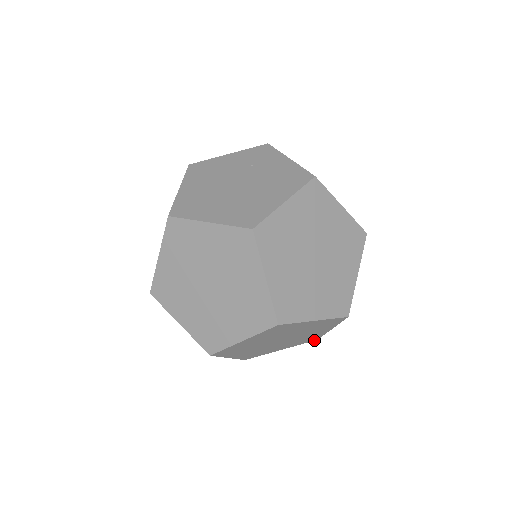
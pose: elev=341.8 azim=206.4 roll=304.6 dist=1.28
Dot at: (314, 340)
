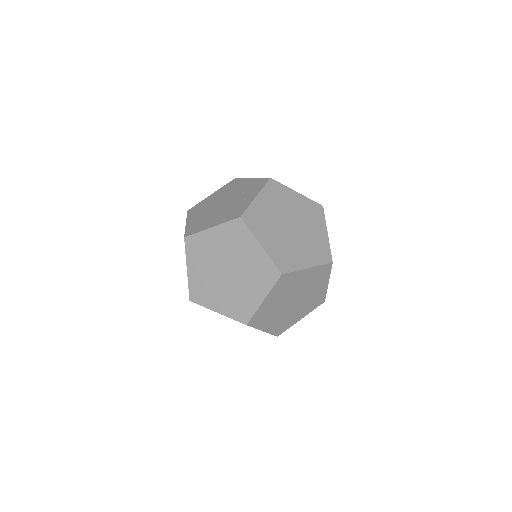
Dot at: occluded
